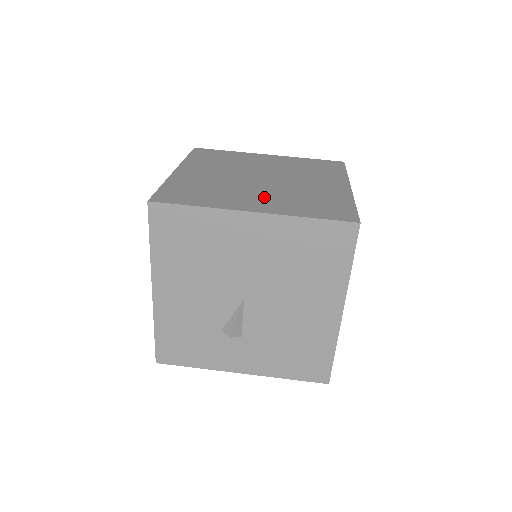
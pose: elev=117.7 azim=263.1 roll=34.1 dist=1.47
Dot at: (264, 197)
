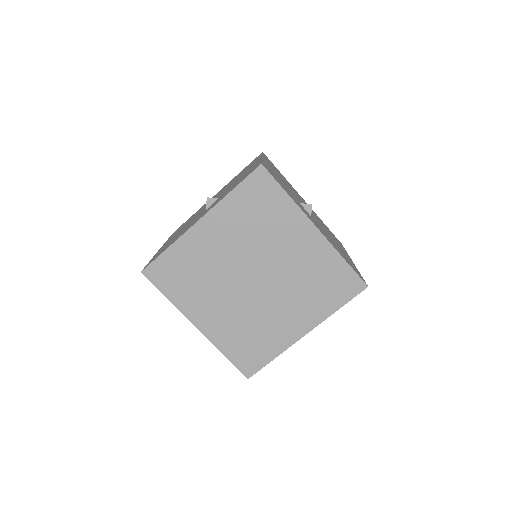
Dot at: (290, 310)
